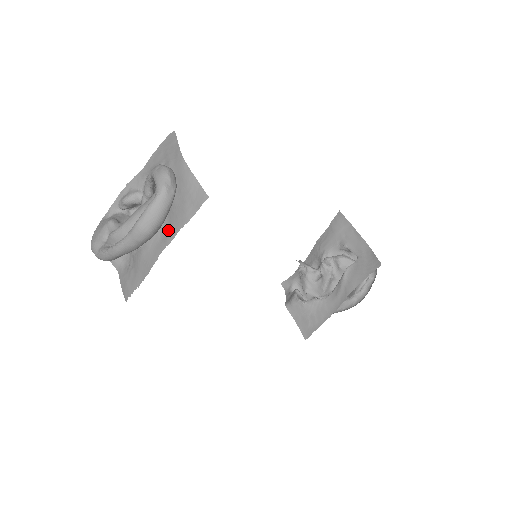
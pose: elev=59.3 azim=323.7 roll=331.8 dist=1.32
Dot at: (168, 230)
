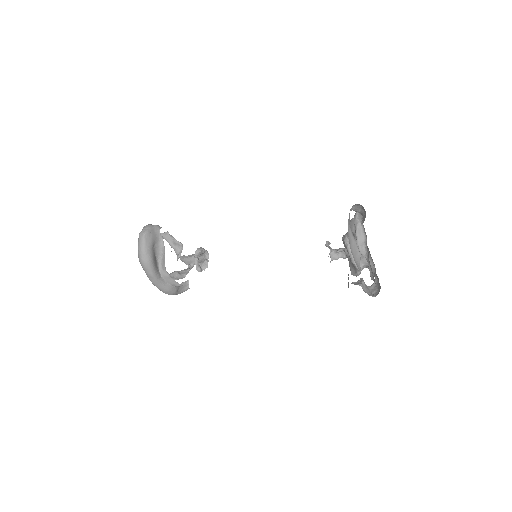
Dot at: occluded
